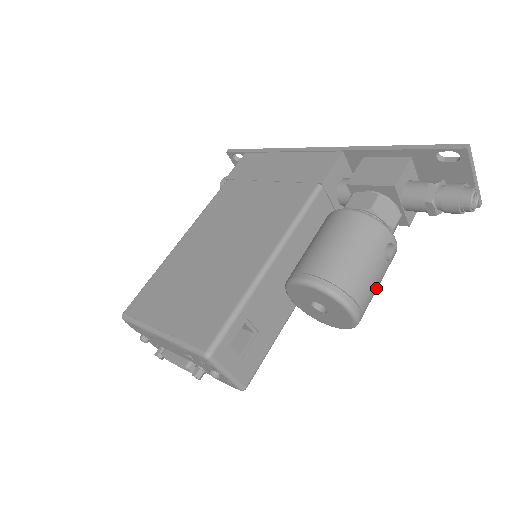
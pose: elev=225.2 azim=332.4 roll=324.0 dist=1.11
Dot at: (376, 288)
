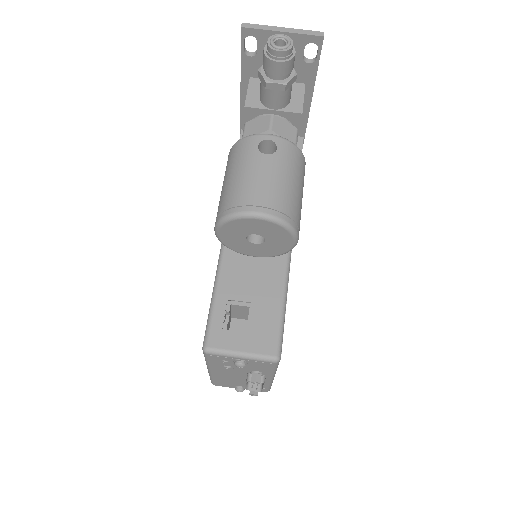
Dot at: (277, 180)
